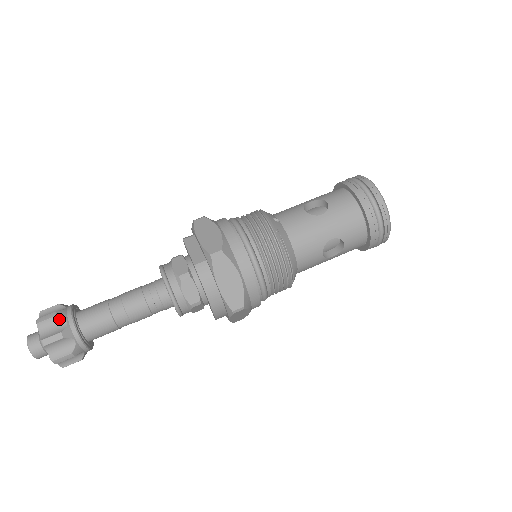
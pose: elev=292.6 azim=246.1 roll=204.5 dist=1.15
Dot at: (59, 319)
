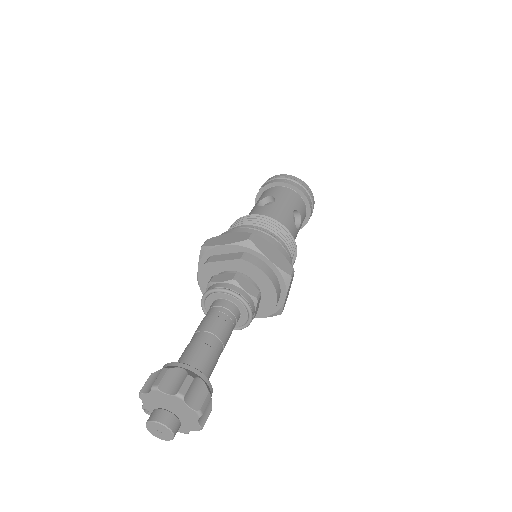
Dot at: (172, 371)
